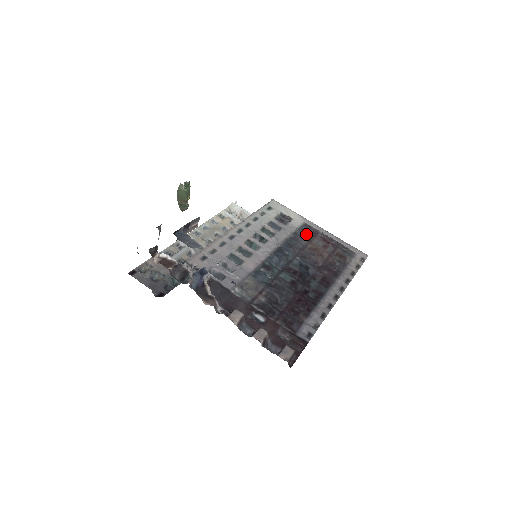
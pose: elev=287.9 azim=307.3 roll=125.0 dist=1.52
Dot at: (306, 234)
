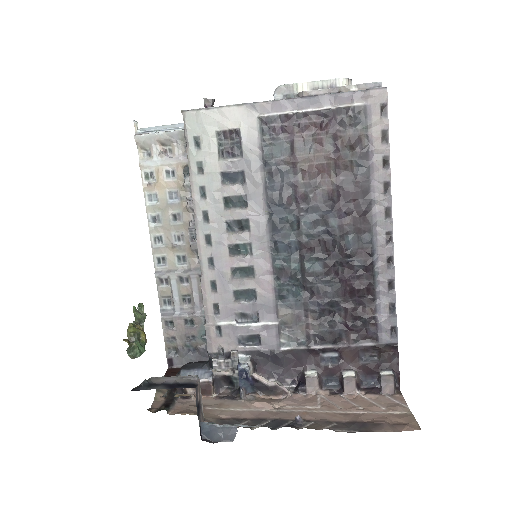
Dot at: (279, 145)
